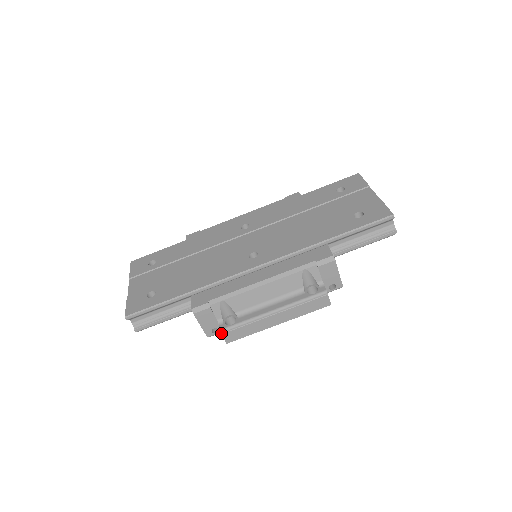
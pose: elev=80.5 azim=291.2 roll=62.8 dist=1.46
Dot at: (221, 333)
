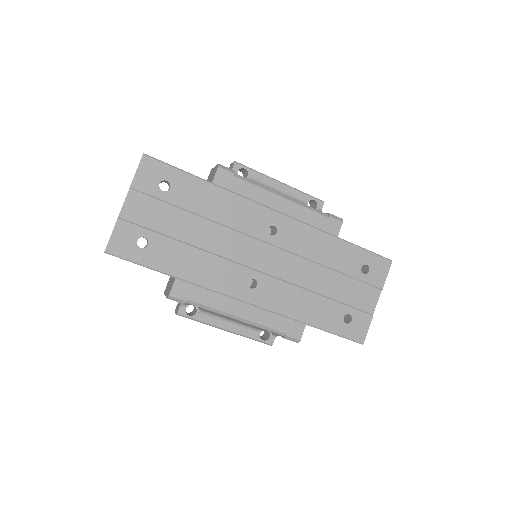
Dot at: (177, 314)
